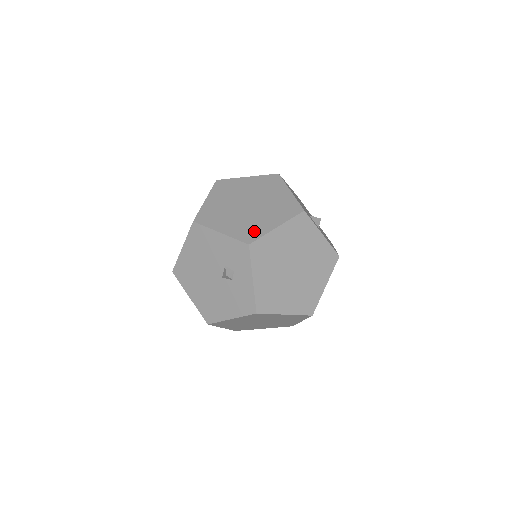
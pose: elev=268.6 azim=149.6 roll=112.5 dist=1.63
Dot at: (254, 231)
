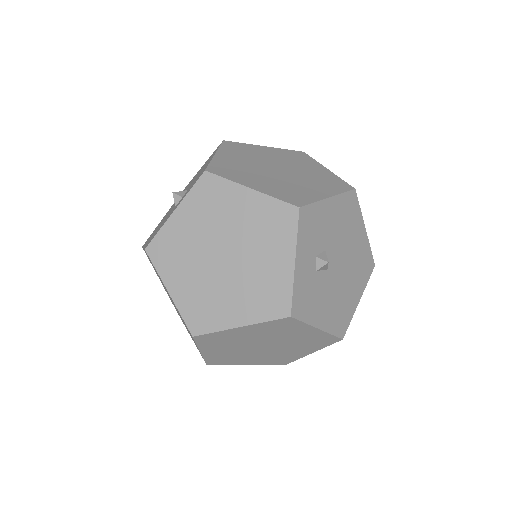
Dot at: (232, 173)
